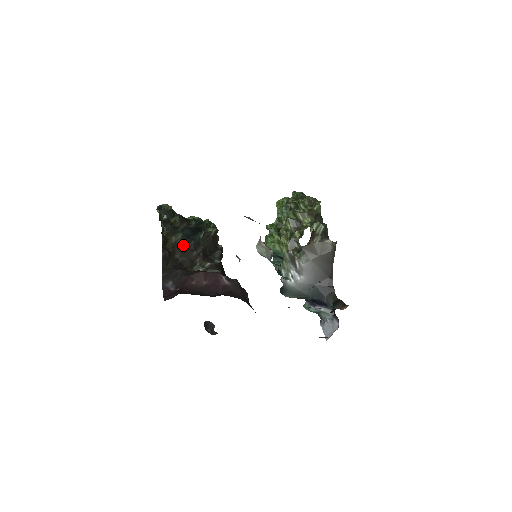
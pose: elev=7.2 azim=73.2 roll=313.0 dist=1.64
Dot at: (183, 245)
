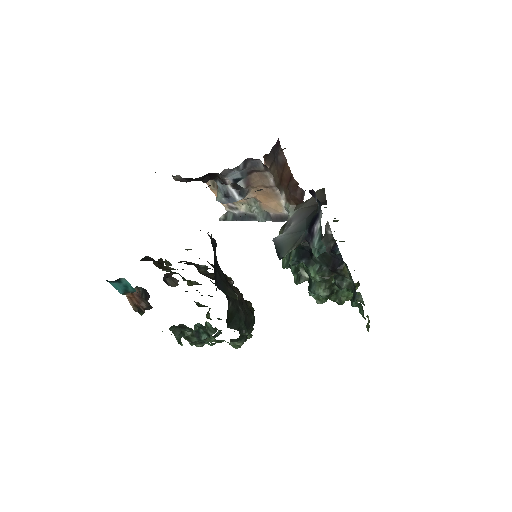
Dot at: occluded
